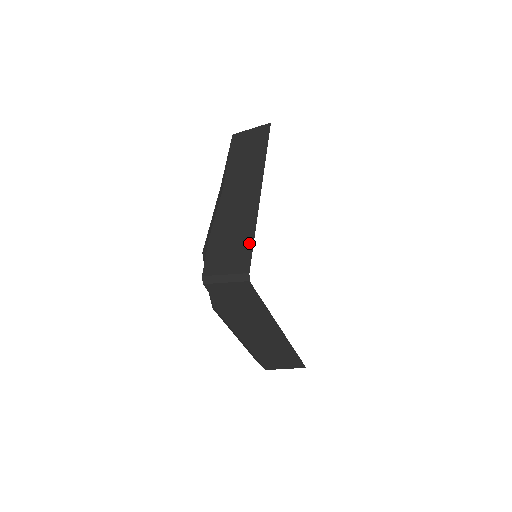
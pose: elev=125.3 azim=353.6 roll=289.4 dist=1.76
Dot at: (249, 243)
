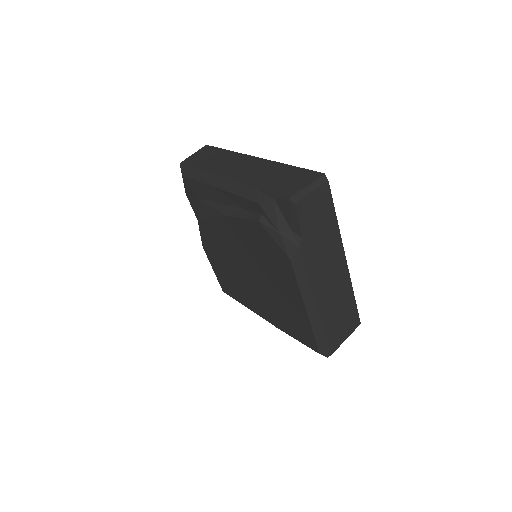
Dot at: (297, 169)
